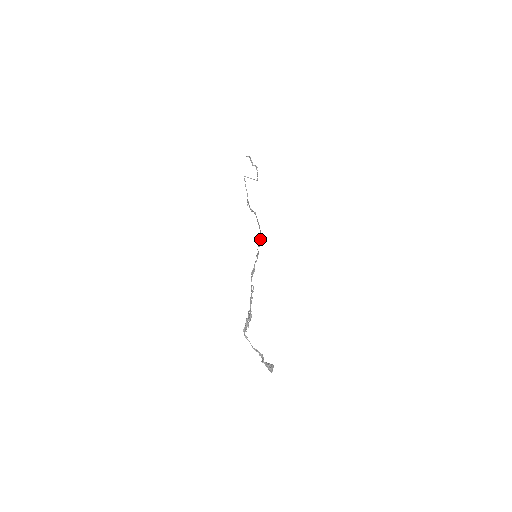
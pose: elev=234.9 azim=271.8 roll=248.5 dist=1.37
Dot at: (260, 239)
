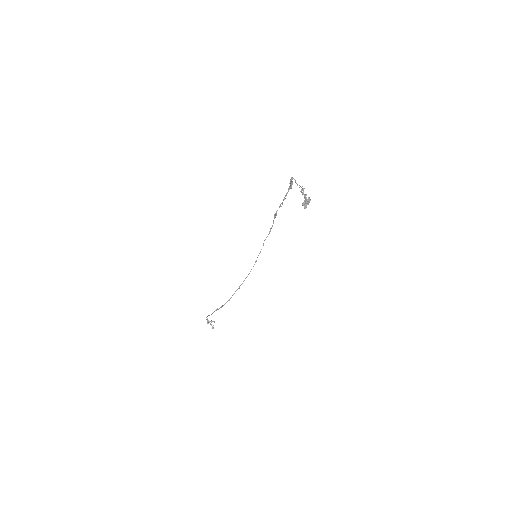
Dot at: occluded
